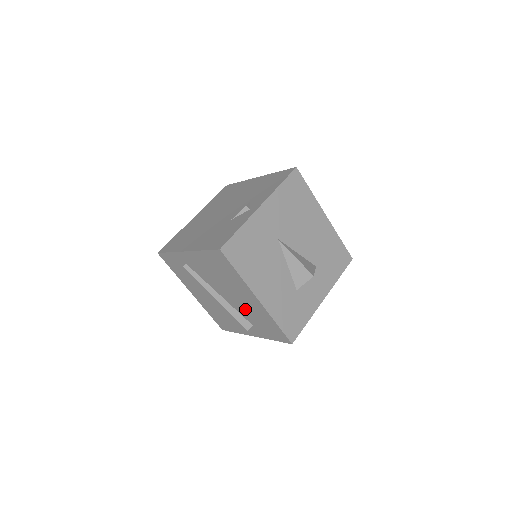
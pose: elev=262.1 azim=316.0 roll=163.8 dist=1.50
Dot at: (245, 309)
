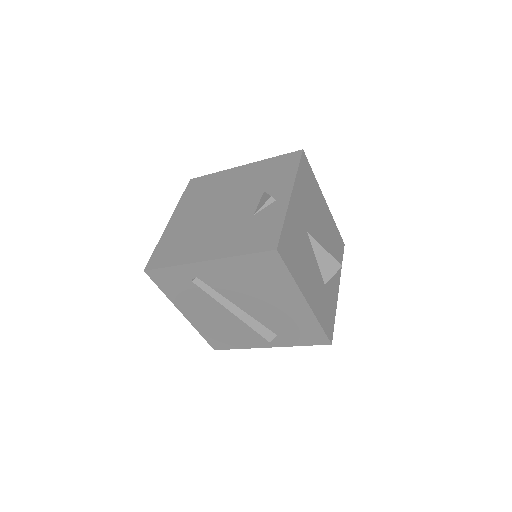
Dot at: (275, 317)
